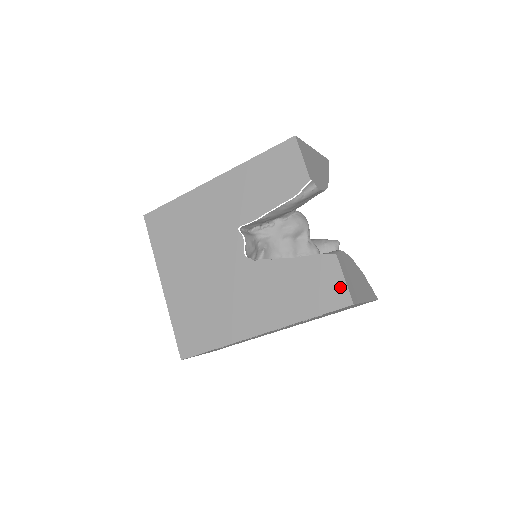
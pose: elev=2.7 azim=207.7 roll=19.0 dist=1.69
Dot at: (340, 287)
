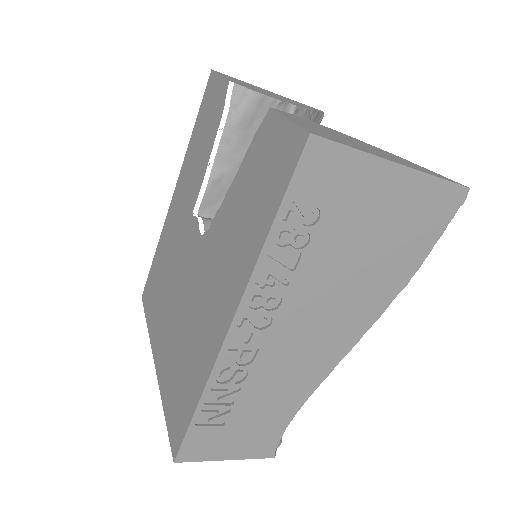
Dot at: (286, 136)
